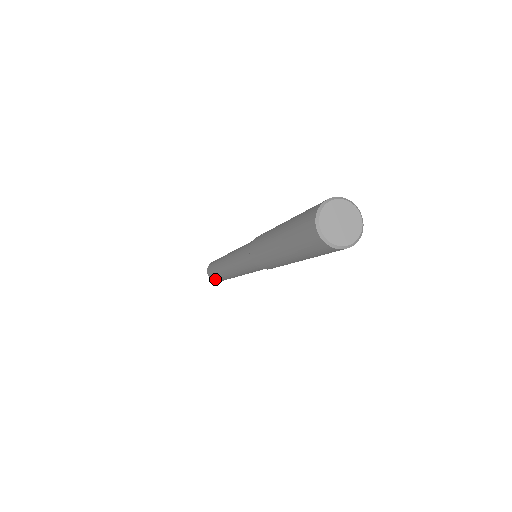
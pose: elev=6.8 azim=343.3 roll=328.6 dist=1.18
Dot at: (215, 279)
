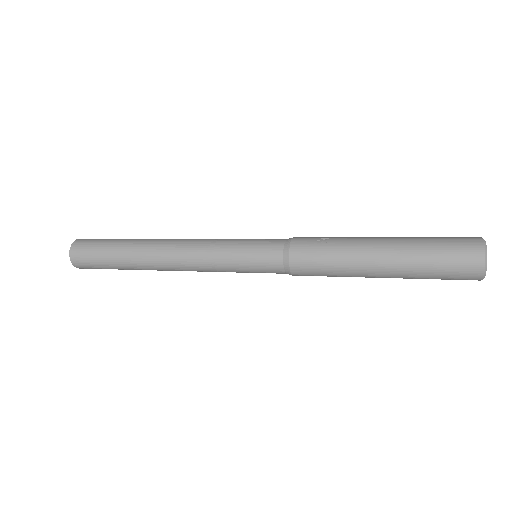
Dot at: (92, 267)
